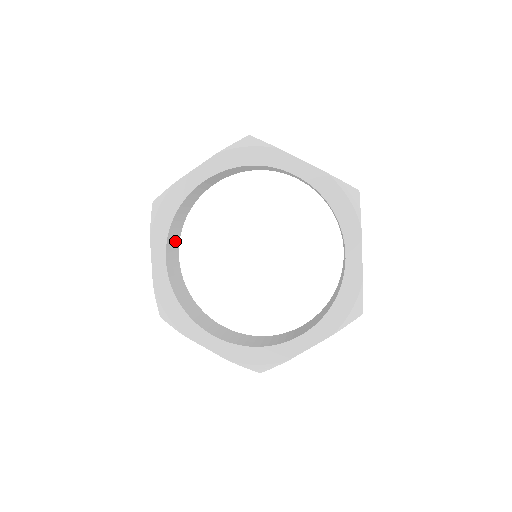
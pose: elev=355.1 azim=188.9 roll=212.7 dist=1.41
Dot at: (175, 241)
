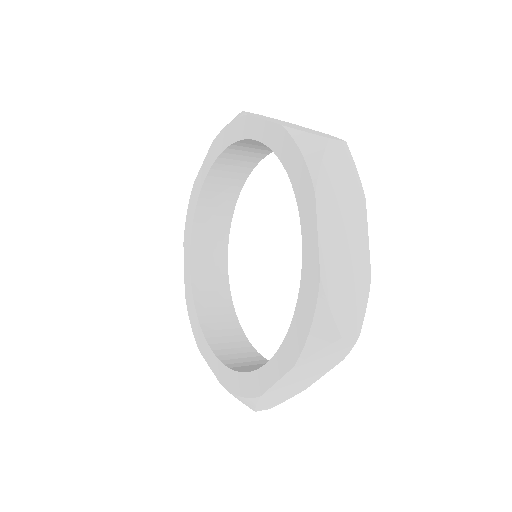
Dot at: (242, 164)
